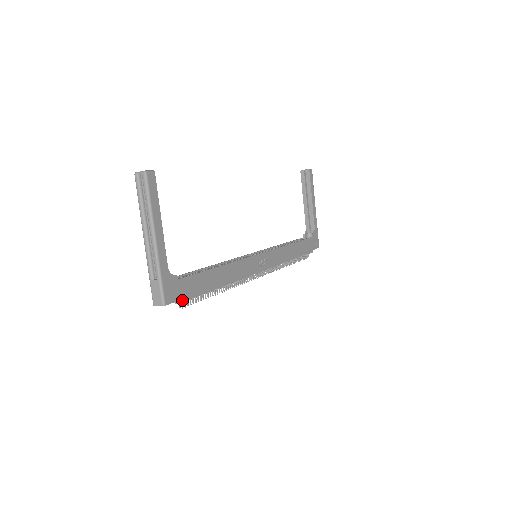
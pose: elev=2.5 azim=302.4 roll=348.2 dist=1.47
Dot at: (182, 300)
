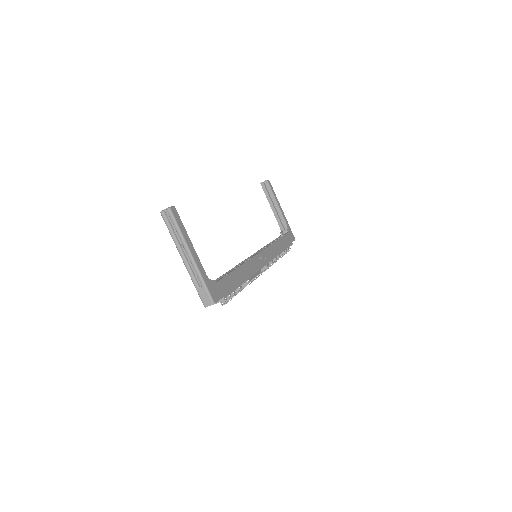
Dot at: (223, 298)
